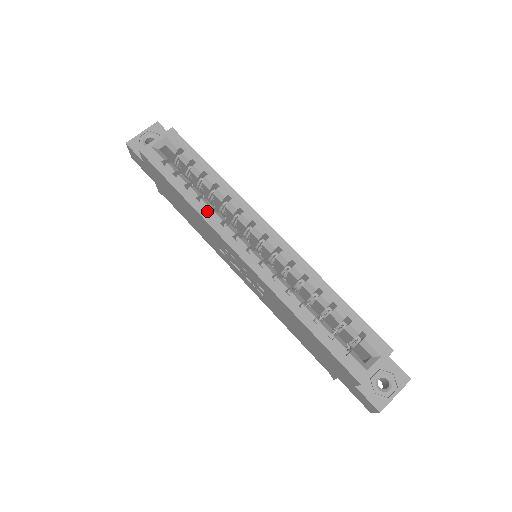
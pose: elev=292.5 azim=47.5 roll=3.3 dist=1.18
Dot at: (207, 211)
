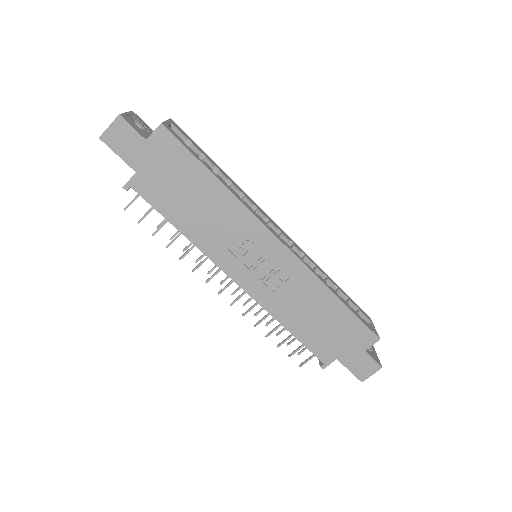
Dot at: (240, 198)
